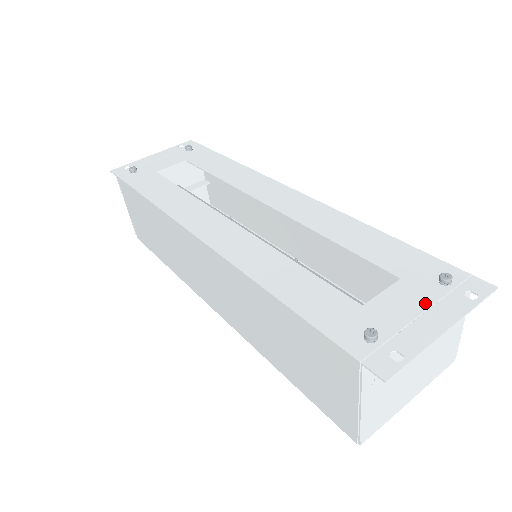
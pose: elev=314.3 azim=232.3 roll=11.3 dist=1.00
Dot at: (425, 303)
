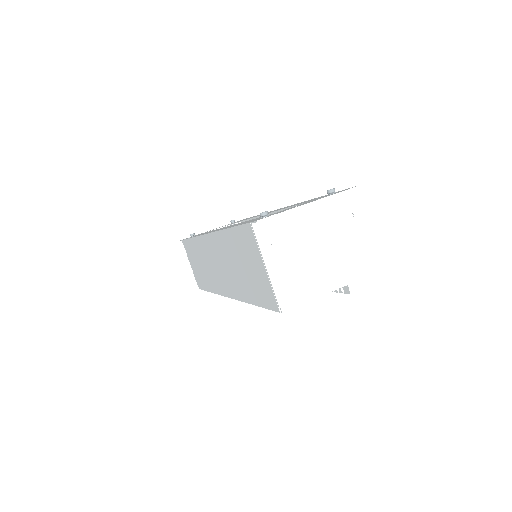
Dot at: (310, 201)
